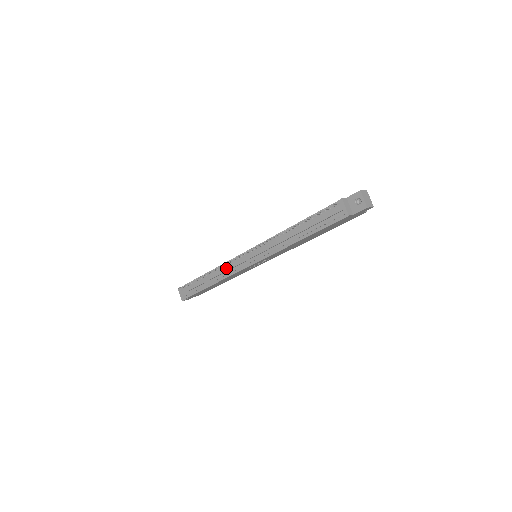
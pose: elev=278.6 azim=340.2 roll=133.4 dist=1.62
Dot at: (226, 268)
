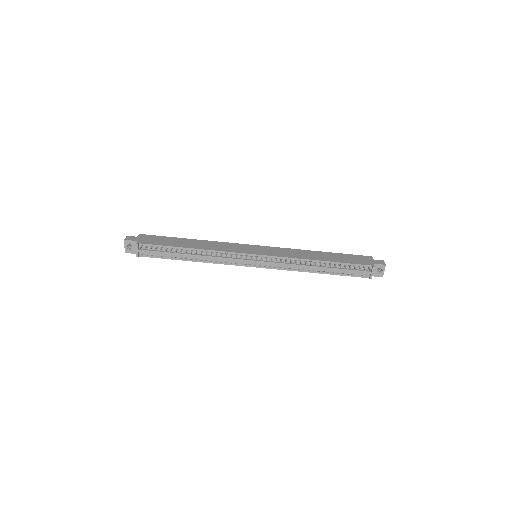
Dot at: (223, 258)
